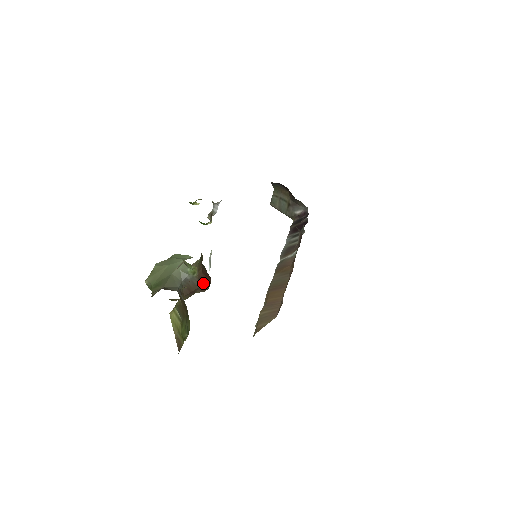
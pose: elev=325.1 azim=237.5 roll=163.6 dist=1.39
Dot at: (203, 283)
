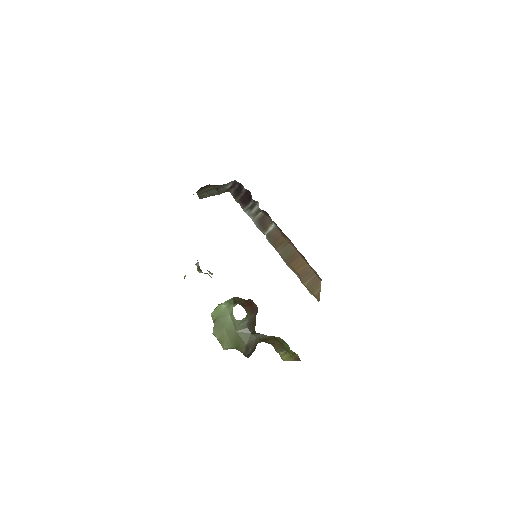
Dot at: (254, 310)
